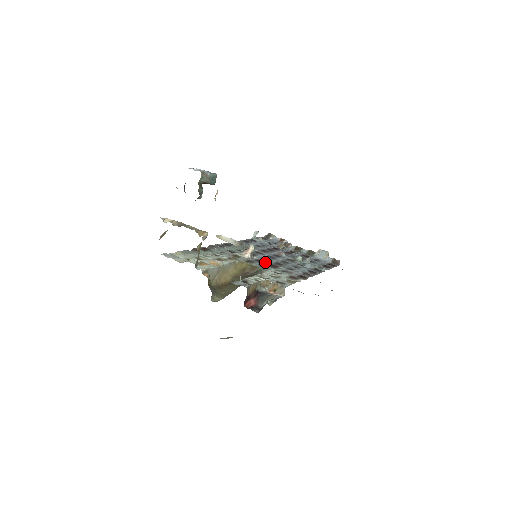
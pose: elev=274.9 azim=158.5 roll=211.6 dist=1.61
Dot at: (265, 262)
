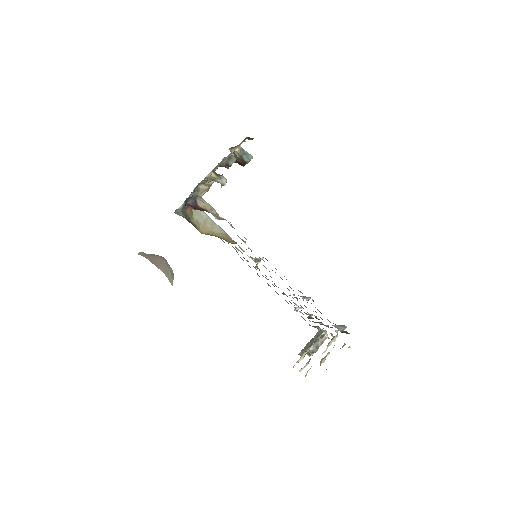
Dot at: occluded
